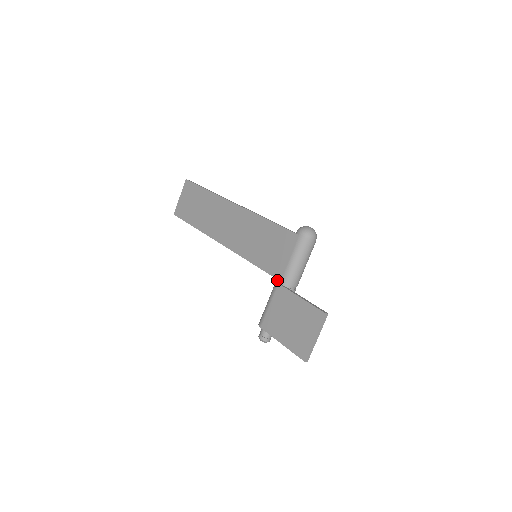
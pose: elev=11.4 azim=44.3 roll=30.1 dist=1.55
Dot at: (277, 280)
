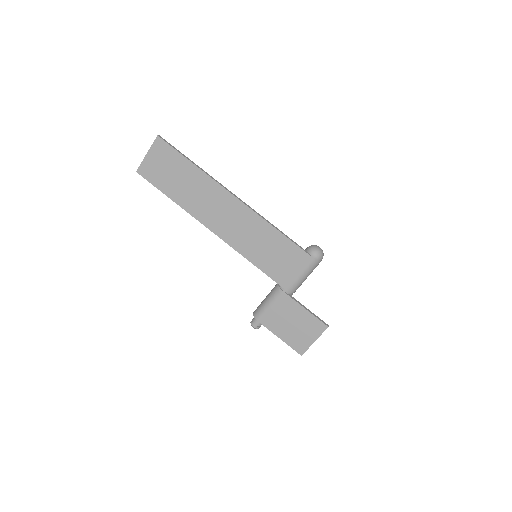
Dot at: (280, 286)
